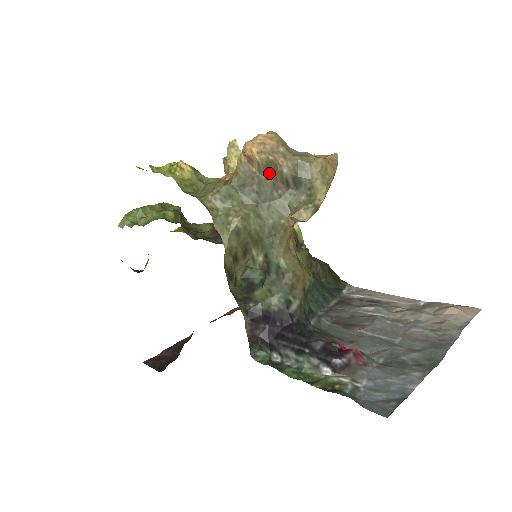
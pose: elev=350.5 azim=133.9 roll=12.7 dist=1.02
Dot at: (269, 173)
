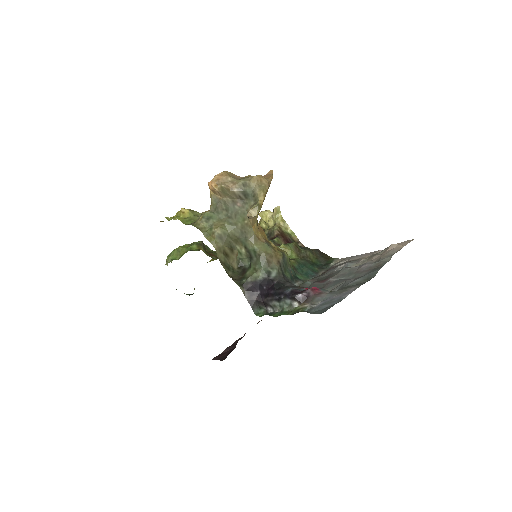
Dot at: (227, 195)
